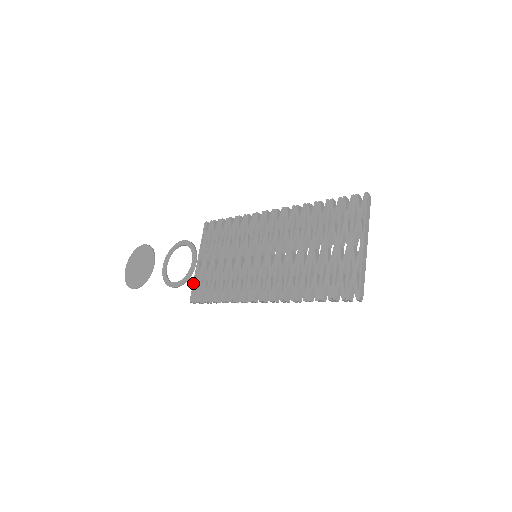
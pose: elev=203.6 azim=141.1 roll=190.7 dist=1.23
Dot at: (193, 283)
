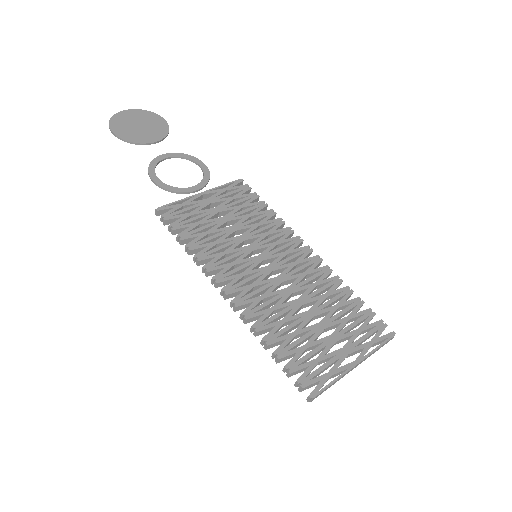
Dot at: (177, 201)
